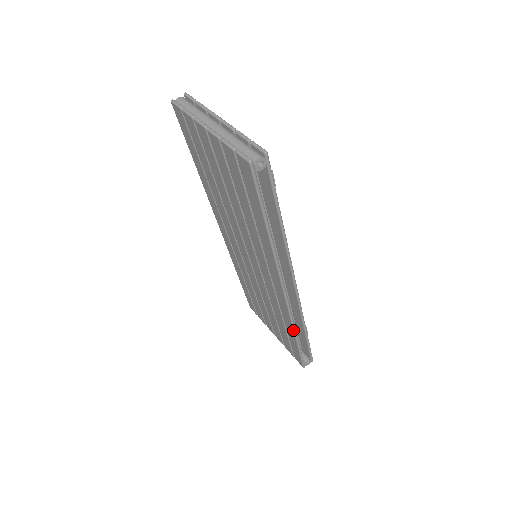
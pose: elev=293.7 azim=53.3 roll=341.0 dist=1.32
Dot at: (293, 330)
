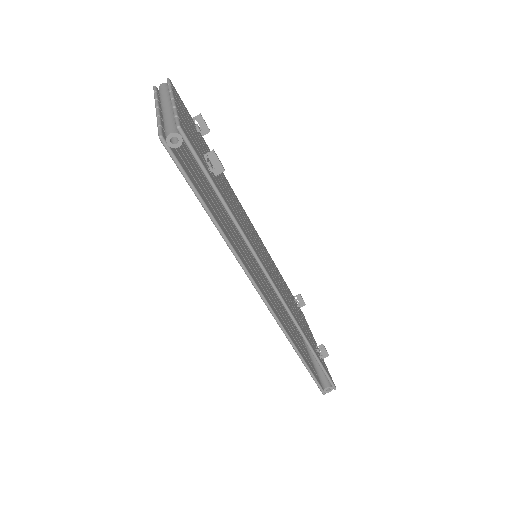
Dot at: occluded
